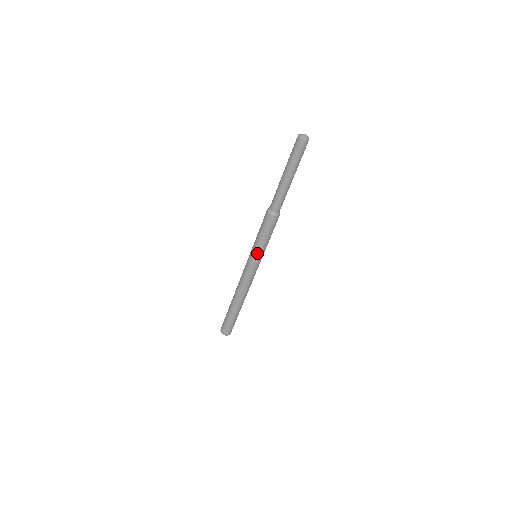
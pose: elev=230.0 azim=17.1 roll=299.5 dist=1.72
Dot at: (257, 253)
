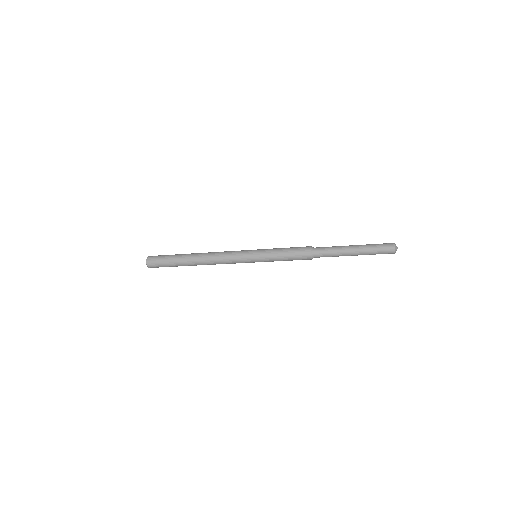
Dot at: occluded
